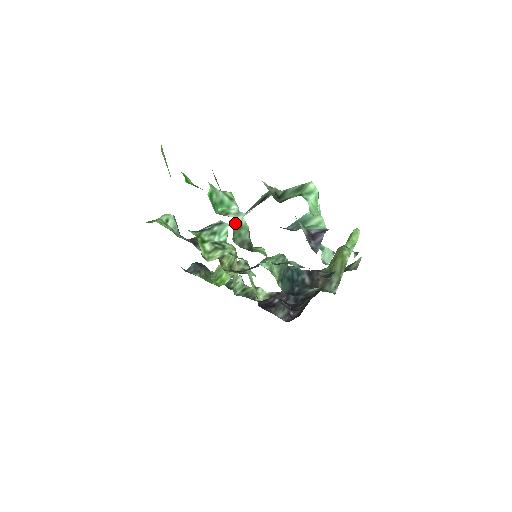
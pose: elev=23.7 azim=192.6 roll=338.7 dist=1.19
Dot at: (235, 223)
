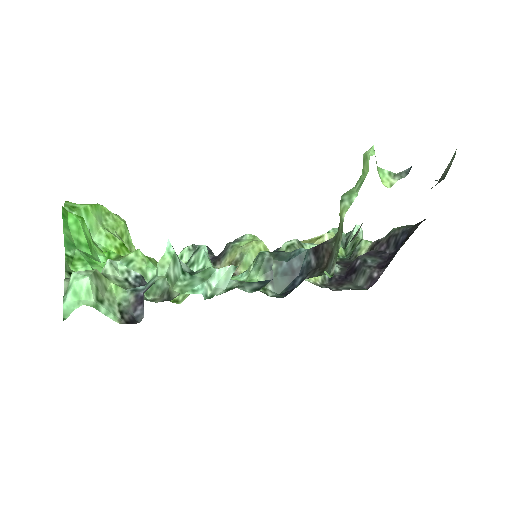
Dot at: (147, 280)
